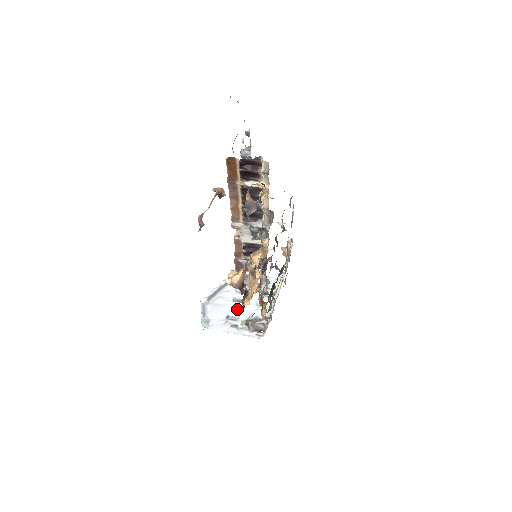
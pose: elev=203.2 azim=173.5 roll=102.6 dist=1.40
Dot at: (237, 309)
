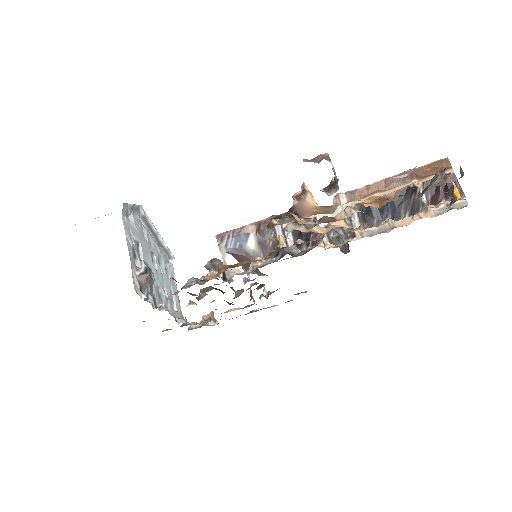
Dot at: (147, 258)
